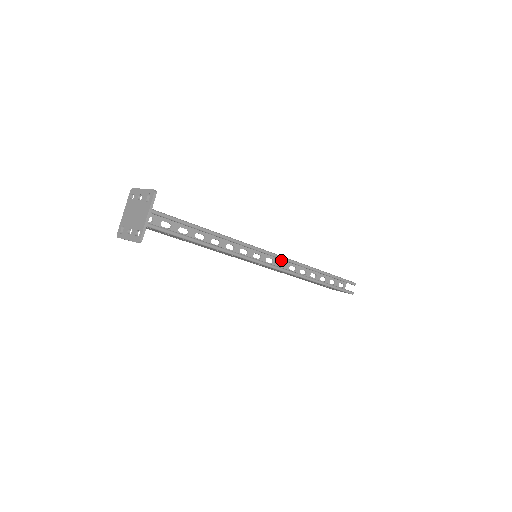
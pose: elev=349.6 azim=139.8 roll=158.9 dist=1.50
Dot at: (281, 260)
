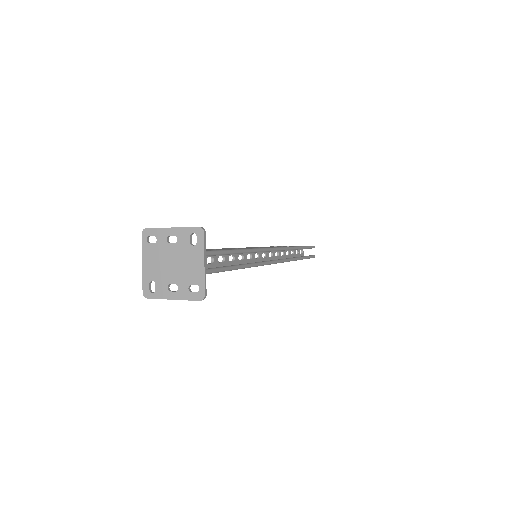
Dot at: occluded
